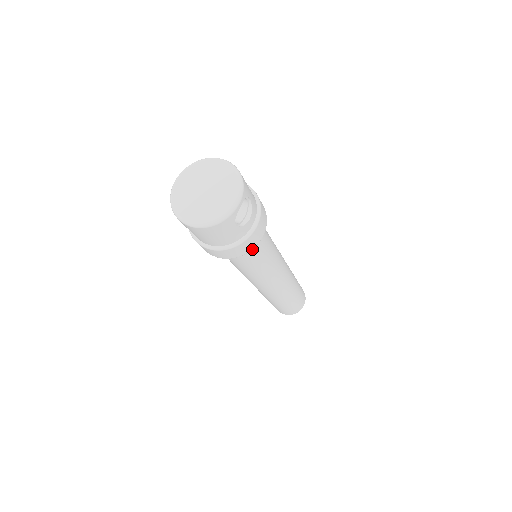
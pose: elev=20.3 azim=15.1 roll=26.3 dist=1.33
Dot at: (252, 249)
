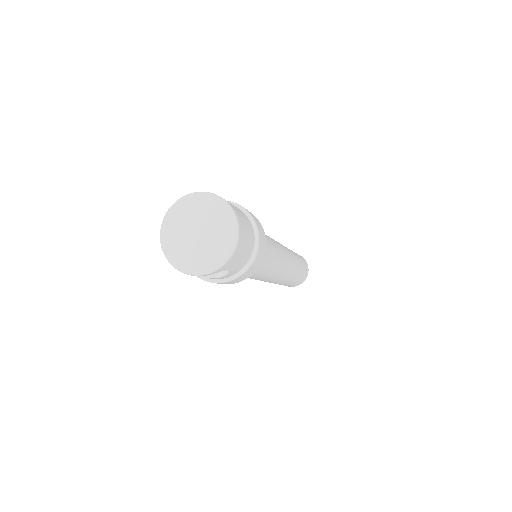
Dot at: occluded
